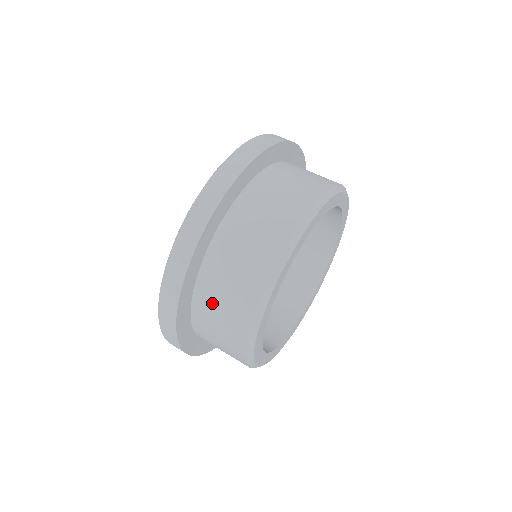
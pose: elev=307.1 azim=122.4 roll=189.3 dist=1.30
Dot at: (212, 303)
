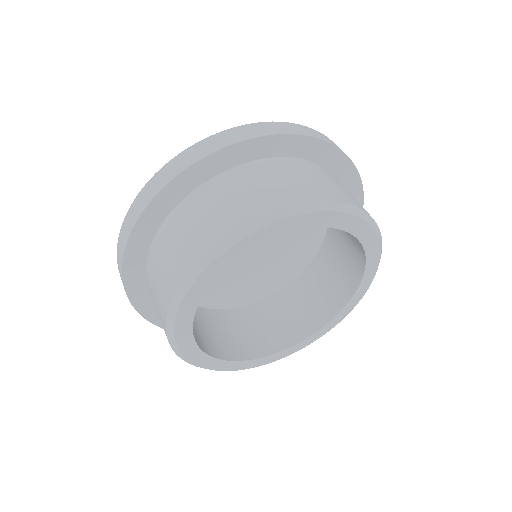
Dot at: (153, 278)
